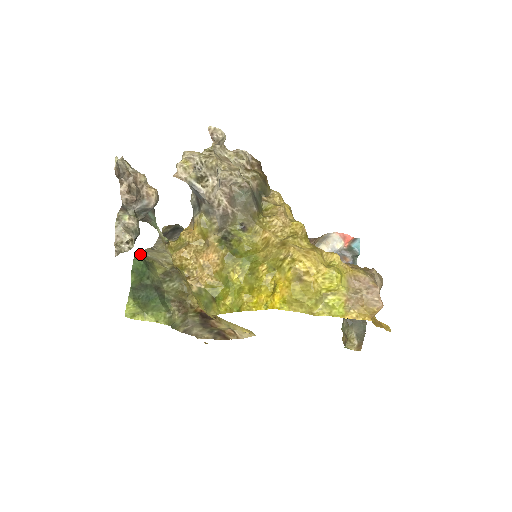
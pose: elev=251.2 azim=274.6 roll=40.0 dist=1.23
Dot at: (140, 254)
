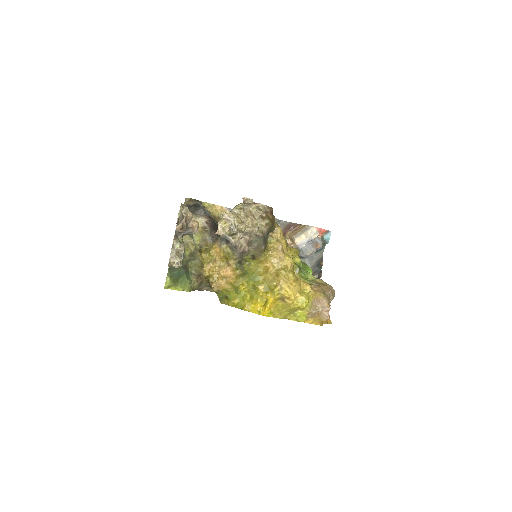
Dot at: occluded
